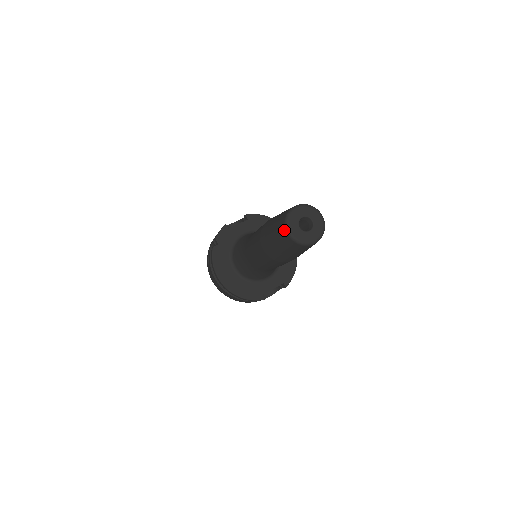
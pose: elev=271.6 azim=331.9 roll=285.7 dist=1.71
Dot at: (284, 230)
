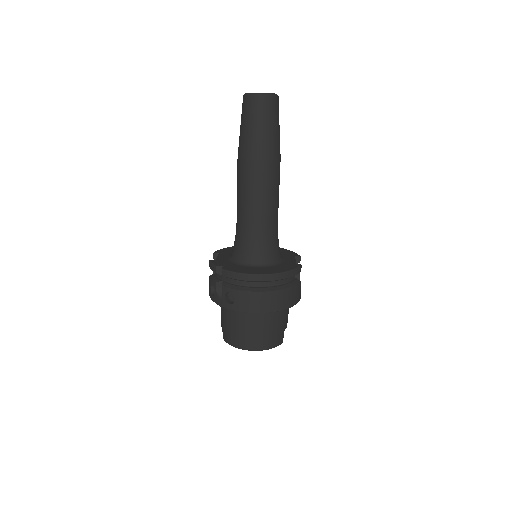
Dot at: (255, 98)
